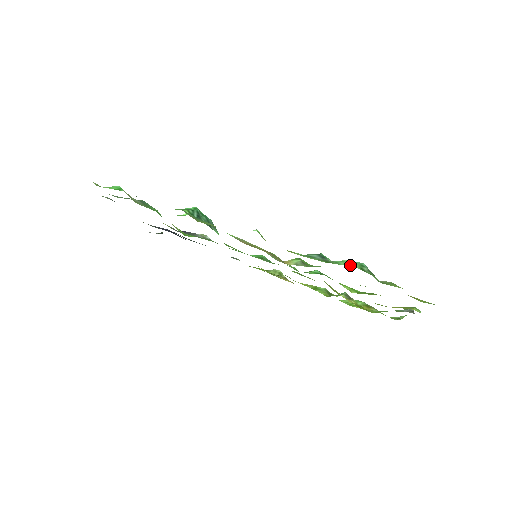
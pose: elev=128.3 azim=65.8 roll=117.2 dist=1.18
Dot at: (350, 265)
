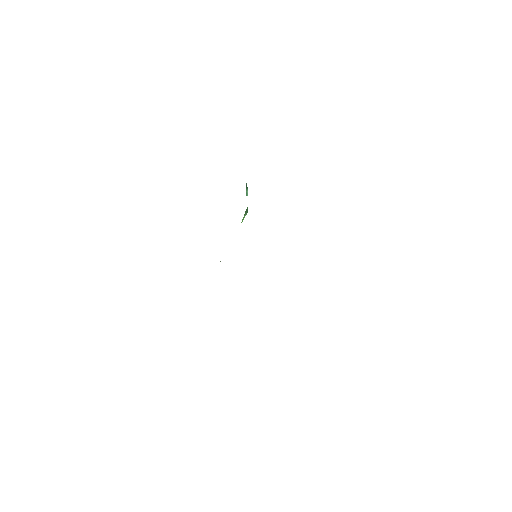
Dot at: occluded
